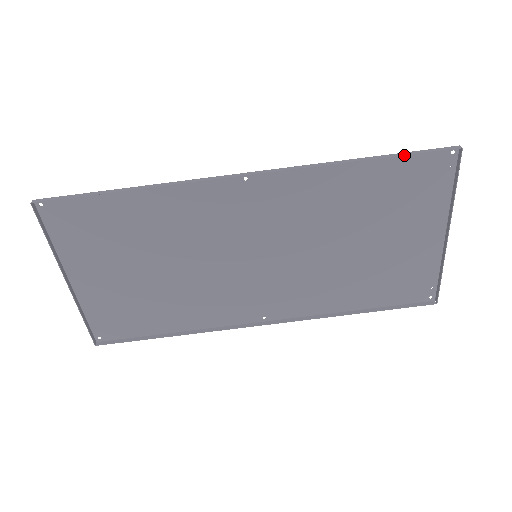
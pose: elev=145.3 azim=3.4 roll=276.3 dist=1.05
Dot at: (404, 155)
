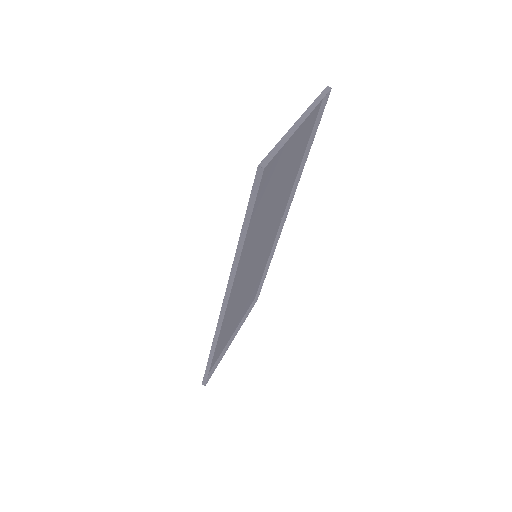
Dot at: occluded
